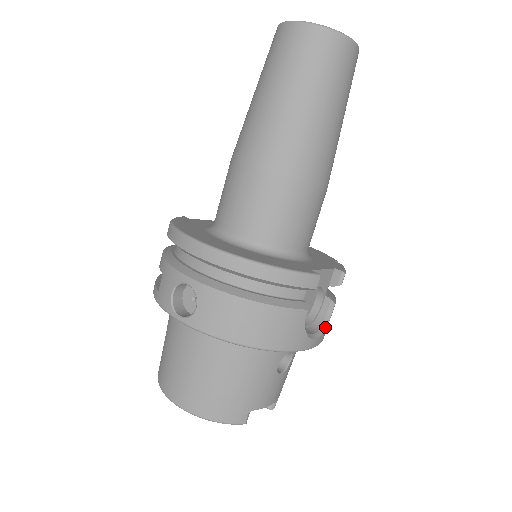
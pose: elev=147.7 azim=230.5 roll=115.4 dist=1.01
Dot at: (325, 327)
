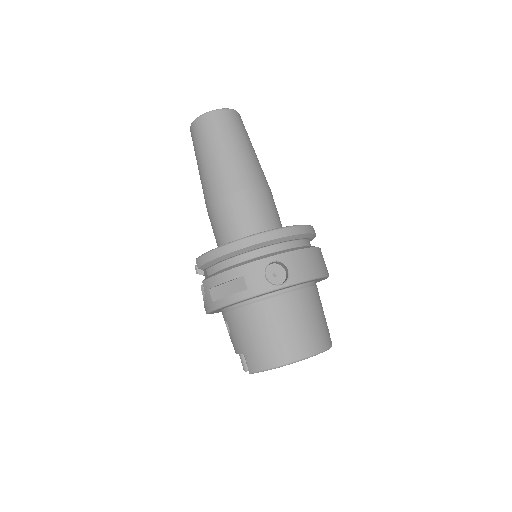
Dot at: occluded
